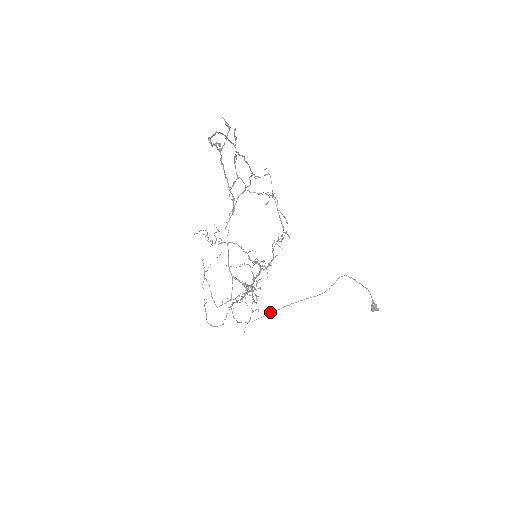
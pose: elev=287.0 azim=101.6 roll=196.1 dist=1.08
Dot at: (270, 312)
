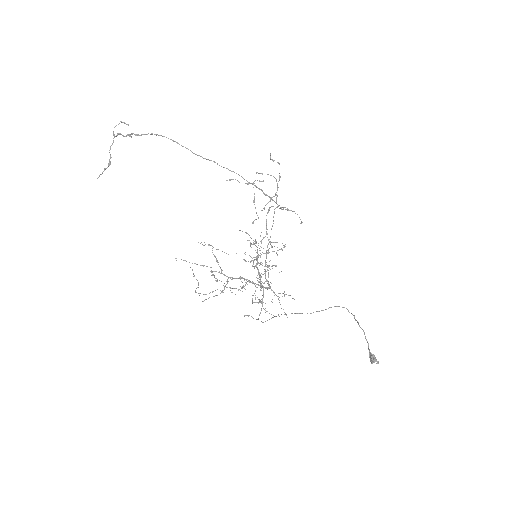
Dot at: (273, 317)
